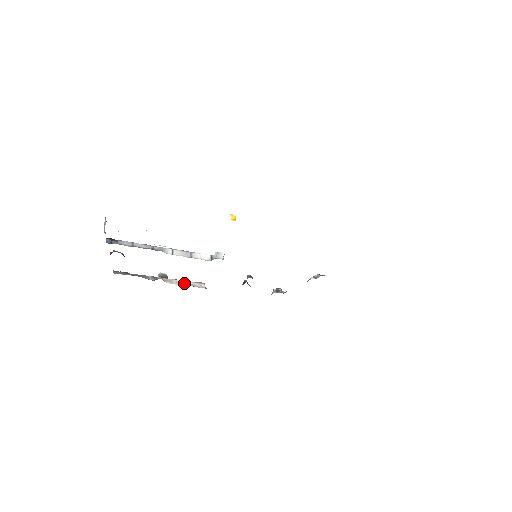
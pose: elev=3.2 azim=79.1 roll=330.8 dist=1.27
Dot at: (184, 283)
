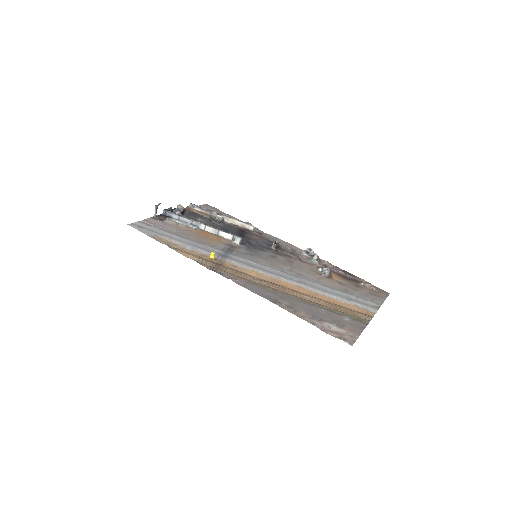
Dot at: (237, 223)
